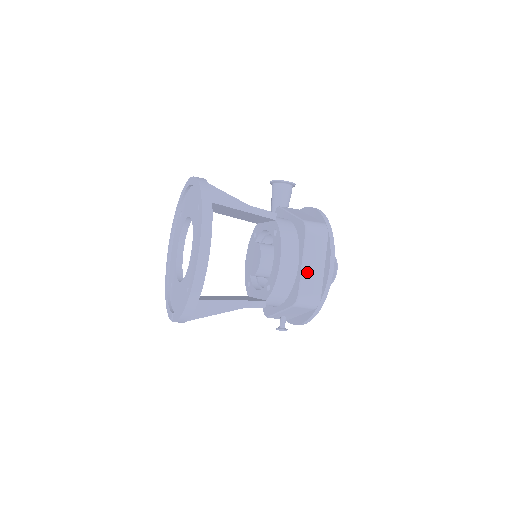
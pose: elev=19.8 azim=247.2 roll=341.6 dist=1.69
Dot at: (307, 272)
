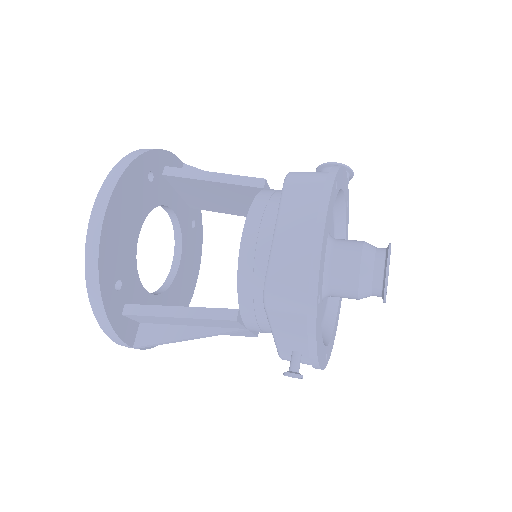
Dot at: (282, 244)
